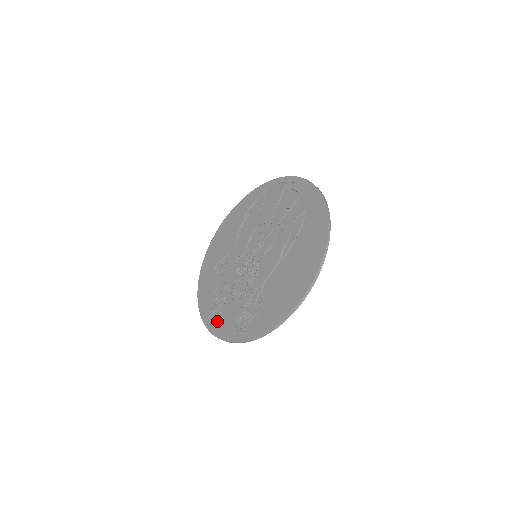
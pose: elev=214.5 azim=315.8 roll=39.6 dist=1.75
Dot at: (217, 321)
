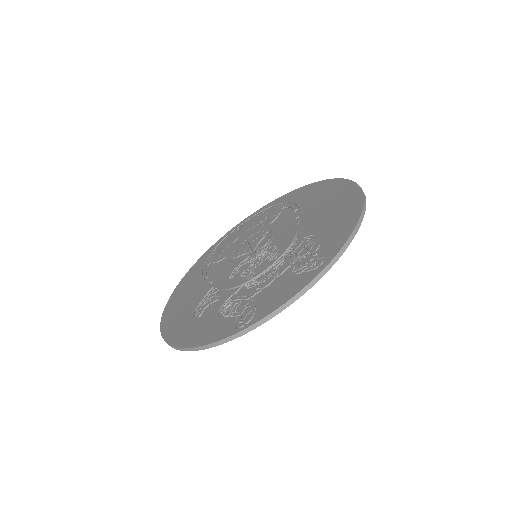
Dot at: (258, 308)
